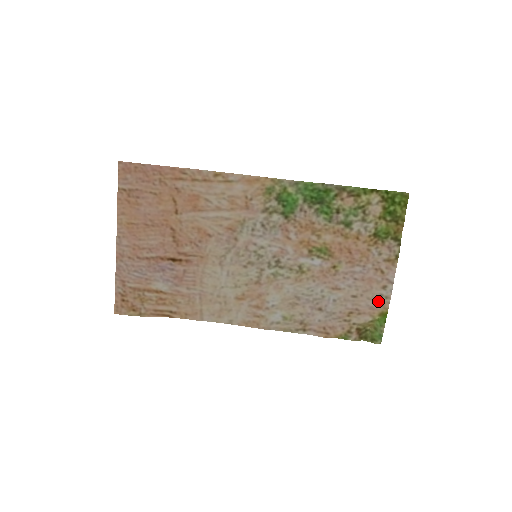
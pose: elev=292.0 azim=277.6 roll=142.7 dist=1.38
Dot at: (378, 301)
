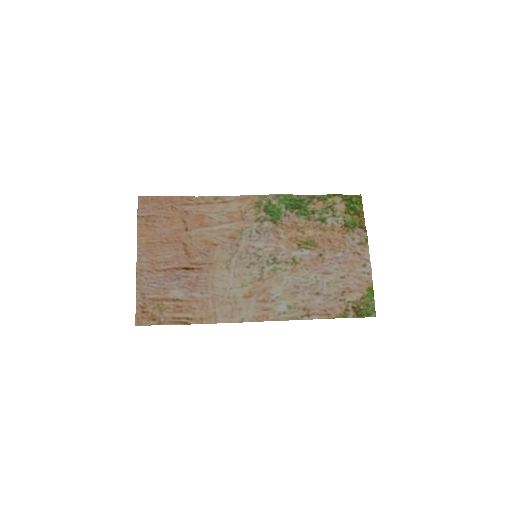
Dot at: (363, 278)
